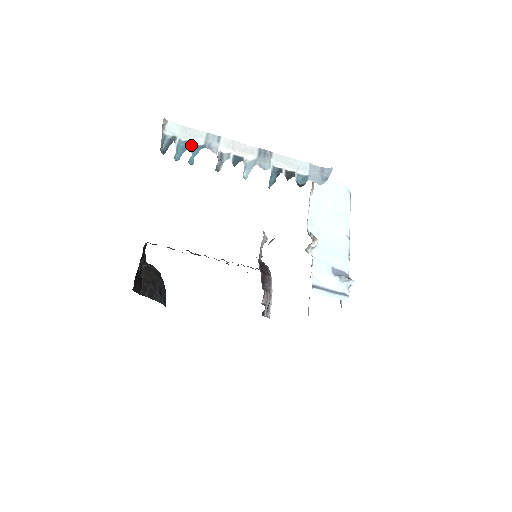
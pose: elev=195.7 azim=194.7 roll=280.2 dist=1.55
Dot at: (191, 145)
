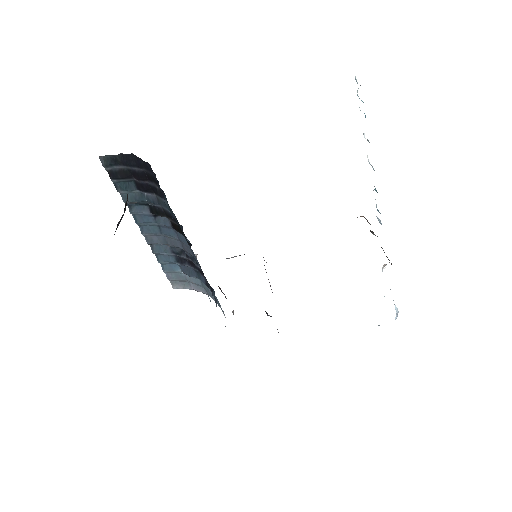
Dot at: occluded
